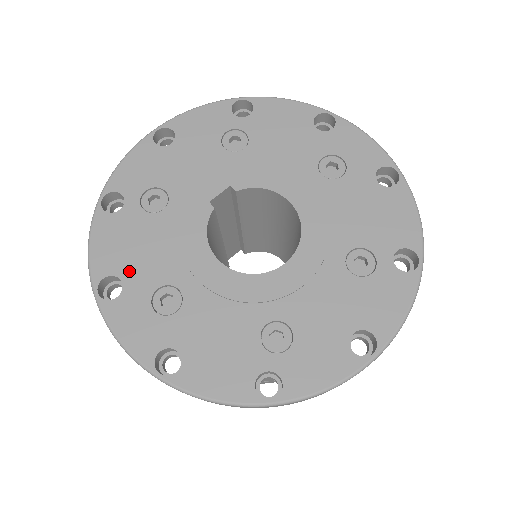
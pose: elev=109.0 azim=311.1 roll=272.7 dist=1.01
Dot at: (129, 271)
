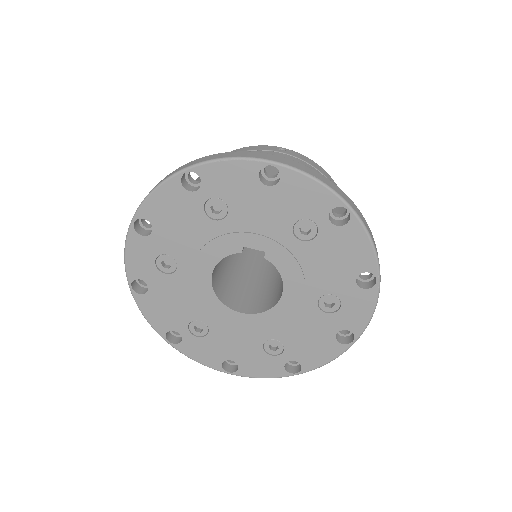
Dot at: (161, 231)
